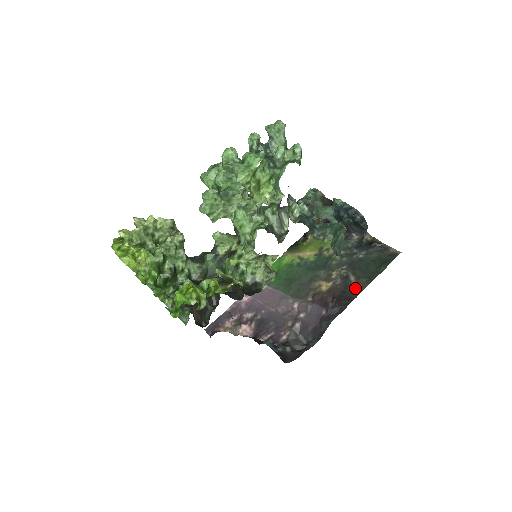
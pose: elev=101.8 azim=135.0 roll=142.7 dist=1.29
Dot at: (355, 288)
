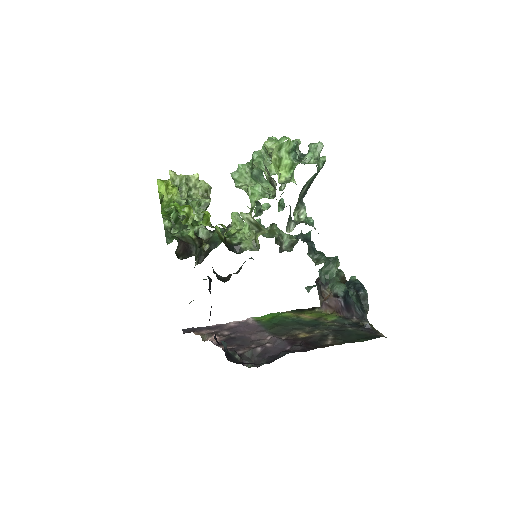
Dot at: (328, 343)
